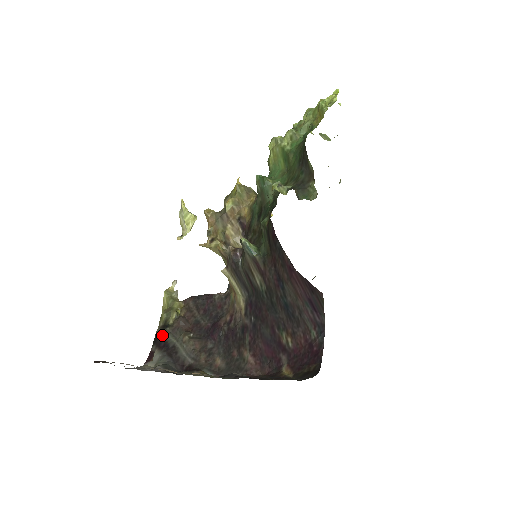
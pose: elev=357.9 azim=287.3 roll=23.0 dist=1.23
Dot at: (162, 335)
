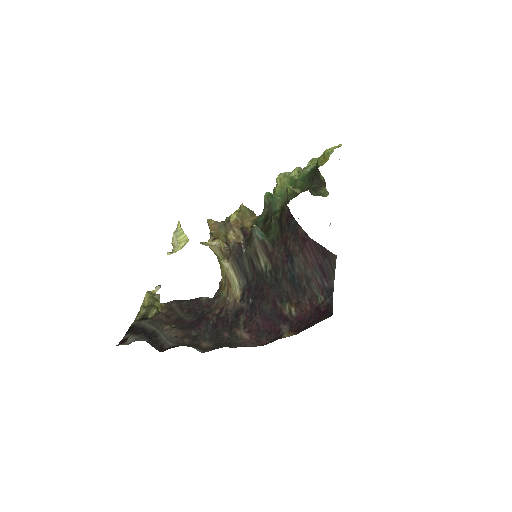
Dot at: (140, 324)
